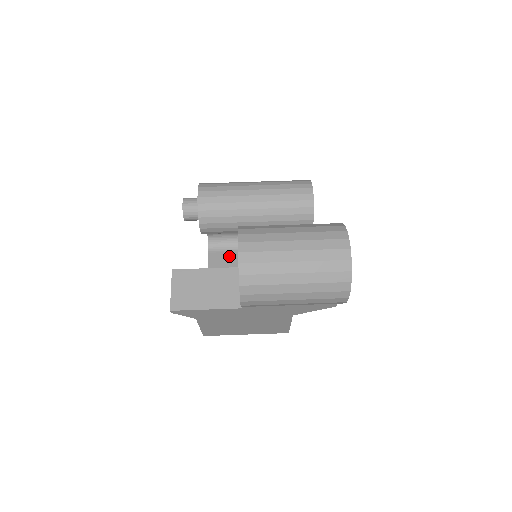
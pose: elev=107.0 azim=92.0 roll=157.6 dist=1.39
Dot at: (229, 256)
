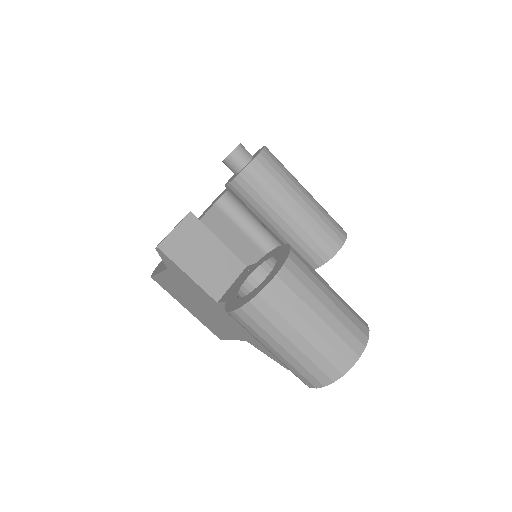
Dot at: (227, 224)
